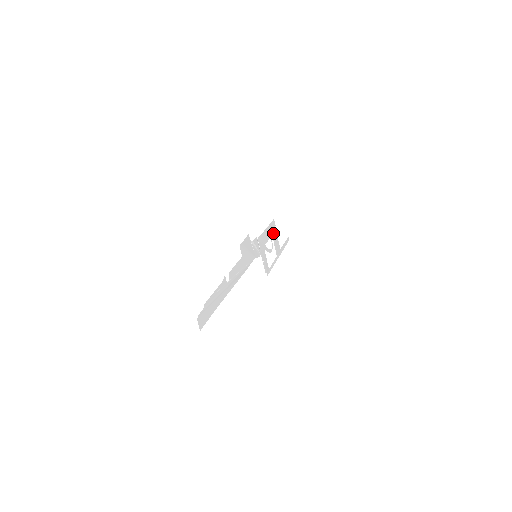
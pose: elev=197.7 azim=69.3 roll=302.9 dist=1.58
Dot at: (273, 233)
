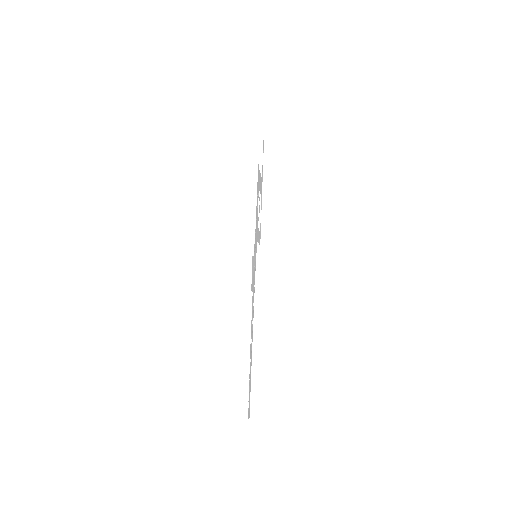
Dot at: (259, 182)
